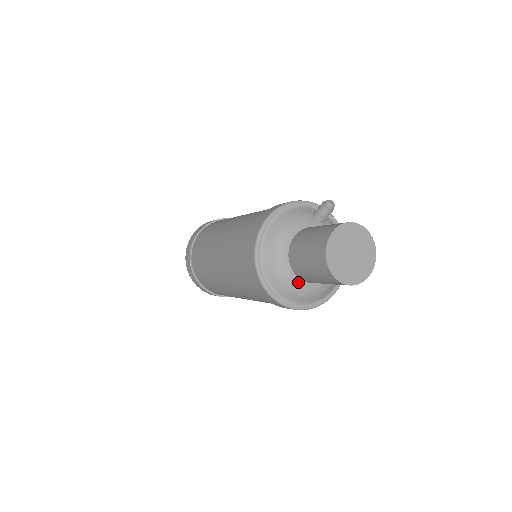
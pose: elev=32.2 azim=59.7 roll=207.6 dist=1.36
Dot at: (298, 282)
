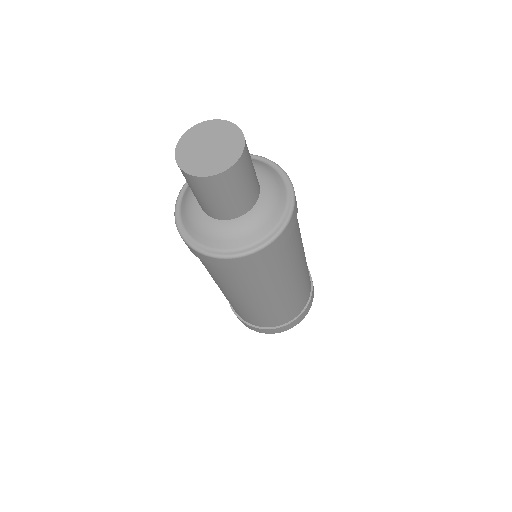
Dot at: (228, 224)
